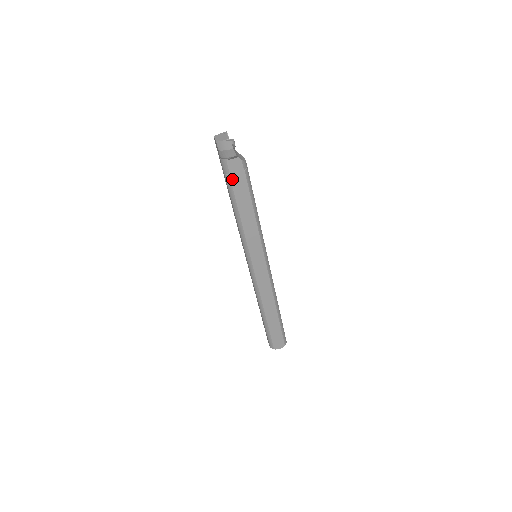
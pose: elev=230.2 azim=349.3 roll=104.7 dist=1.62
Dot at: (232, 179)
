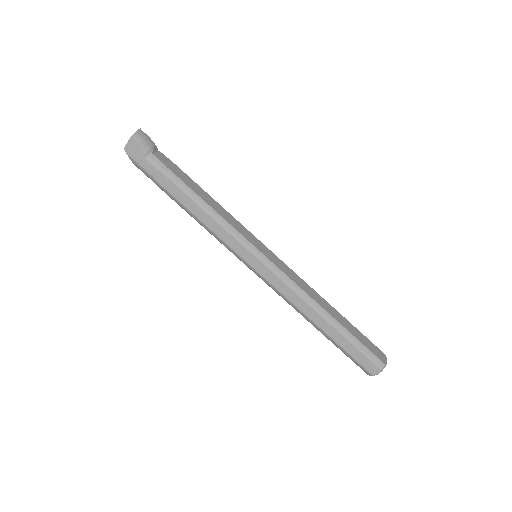
Dot at: (170, 169)
